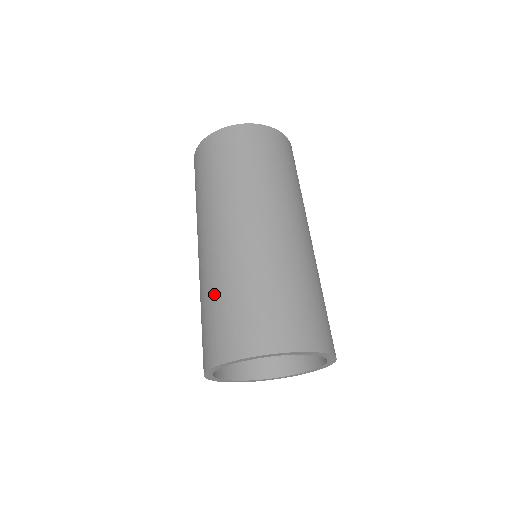
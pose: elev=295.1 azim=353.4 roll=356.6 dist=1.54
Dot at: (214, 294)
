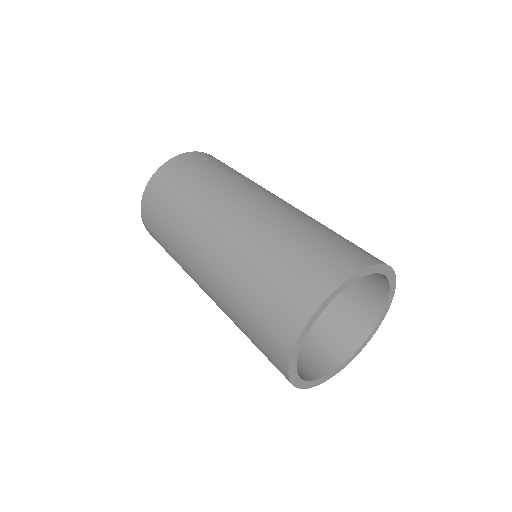
Dot at: (296, 232)
